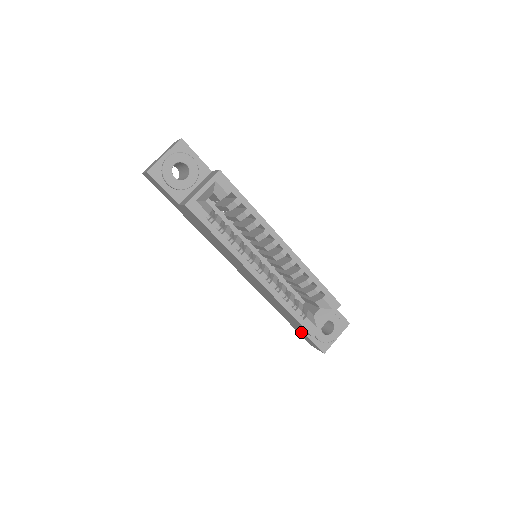
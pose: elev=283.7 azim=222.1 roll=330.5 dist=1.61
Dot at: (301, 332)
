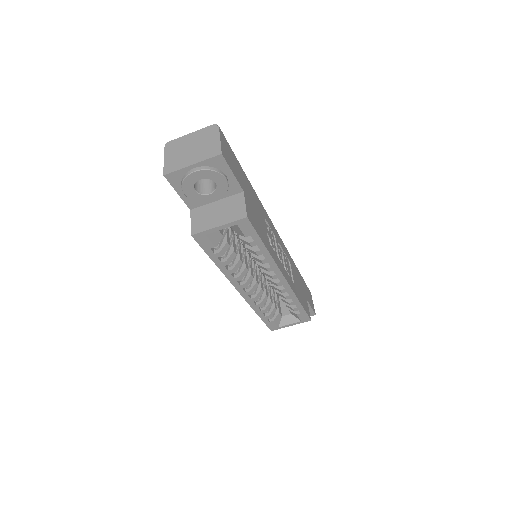
Dot at: occluded
